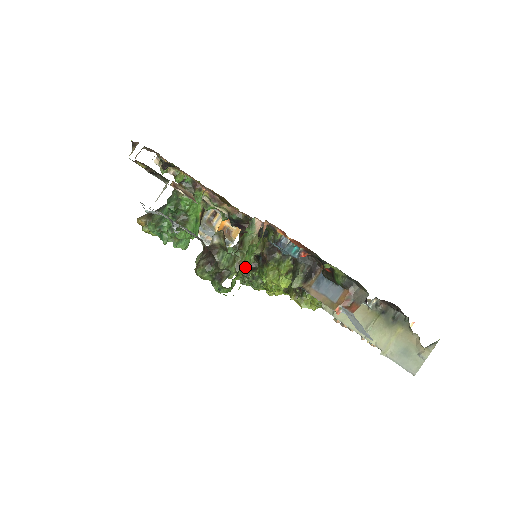
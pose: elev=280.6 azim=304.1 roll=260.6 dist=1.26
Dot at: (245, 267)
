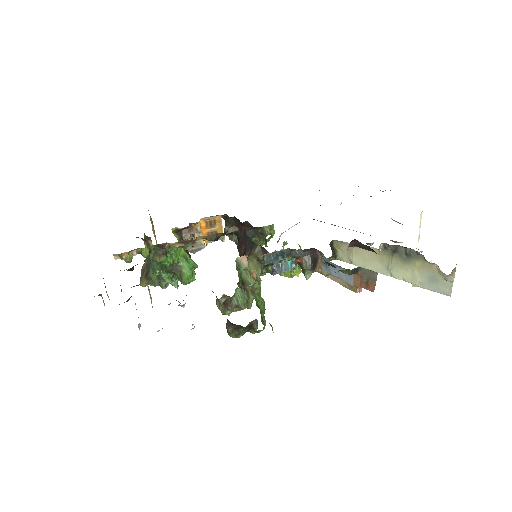
Dot at: (263, 308)
